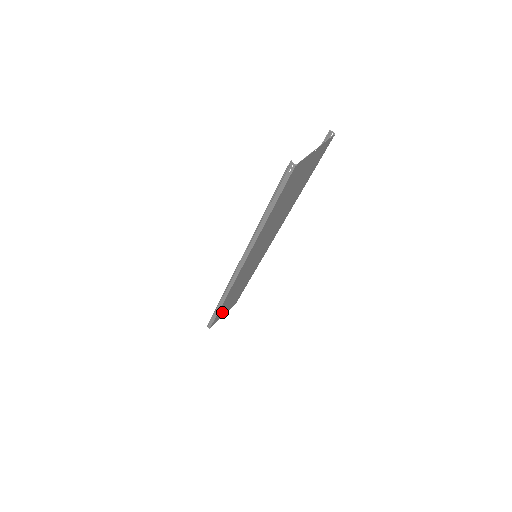
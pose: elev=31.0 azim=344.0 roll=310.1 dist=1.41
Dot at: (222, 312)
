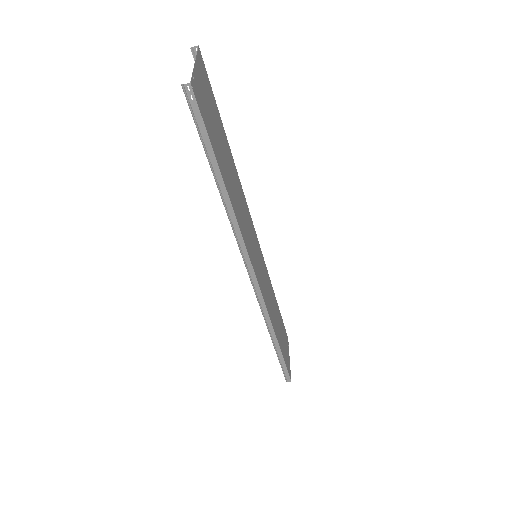
Dot at: (285, 353)
